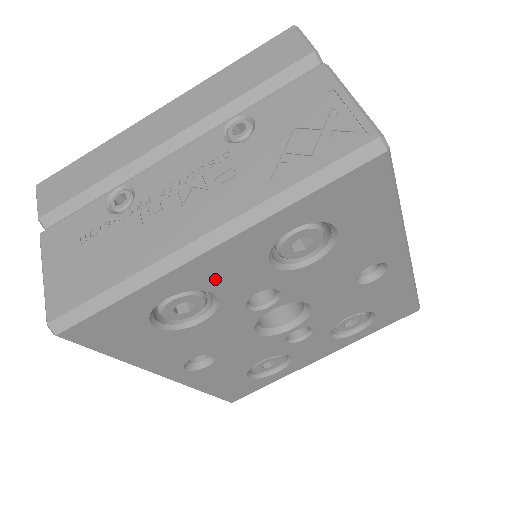
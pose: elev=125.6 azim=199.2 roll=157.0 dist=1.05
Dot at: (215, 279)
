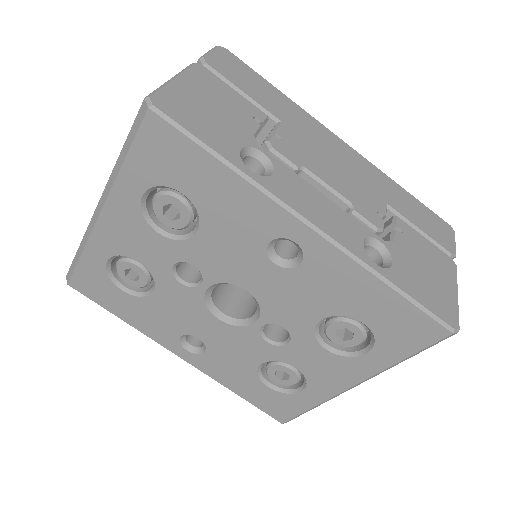
Dot at: (126, 245)
